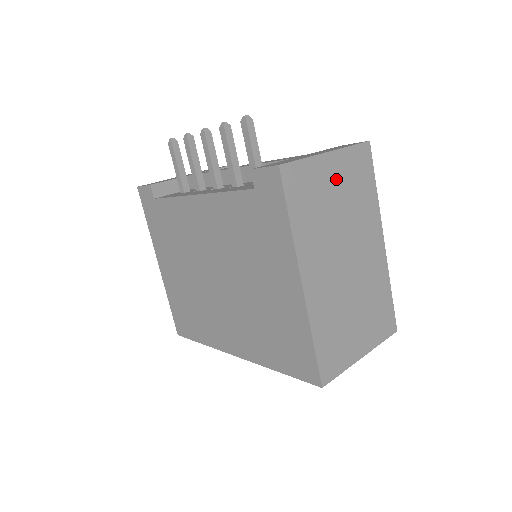
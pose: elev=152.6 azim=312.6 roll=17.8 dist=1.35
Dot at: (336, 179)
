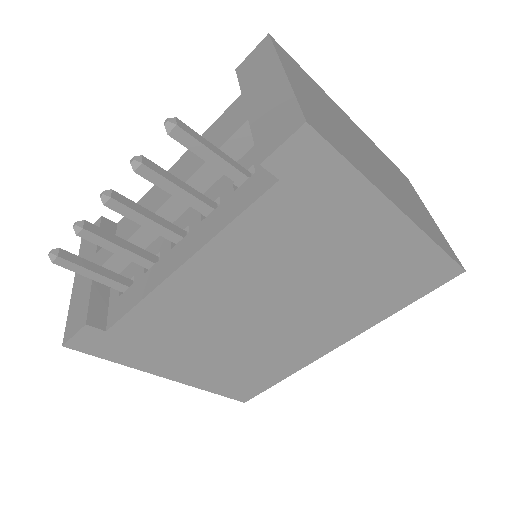
Dot at: (308, 93)
